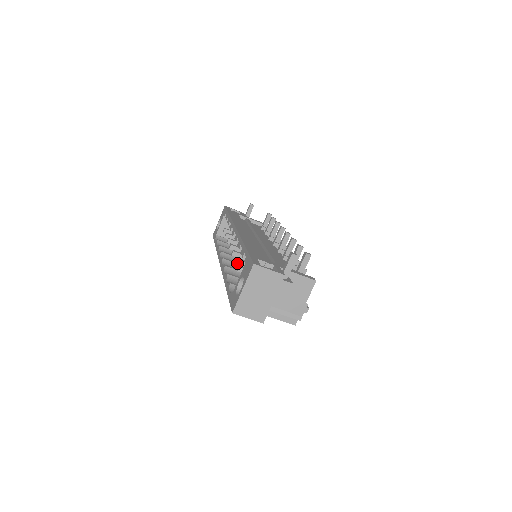
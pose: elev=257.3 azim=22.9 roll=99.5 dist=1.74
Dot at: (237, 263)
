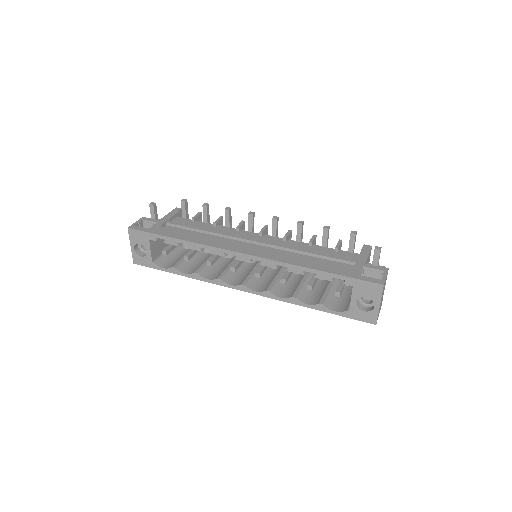
Dot at: occluded
